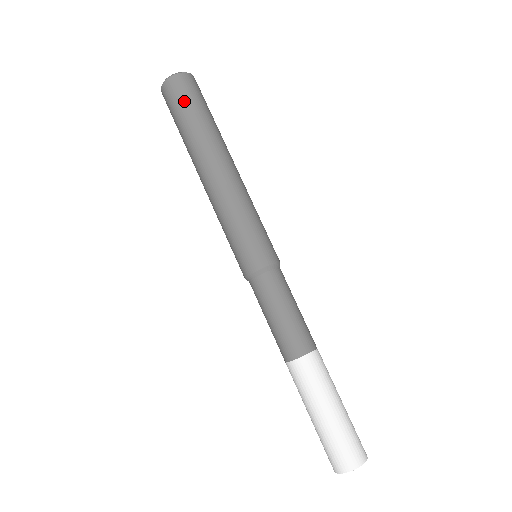
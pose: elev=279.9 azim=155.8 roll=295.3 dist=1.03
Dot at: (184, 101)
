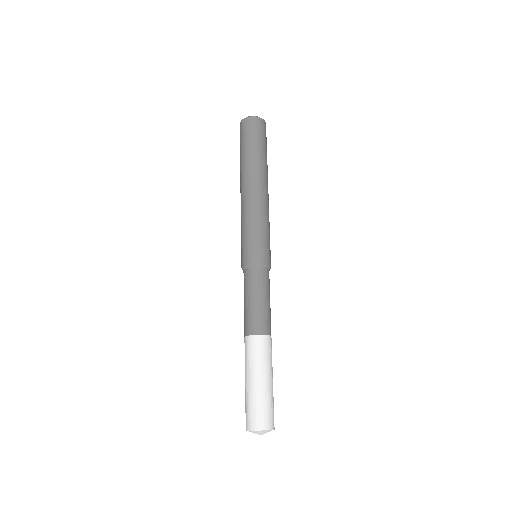
Dot at: (251, 135)
